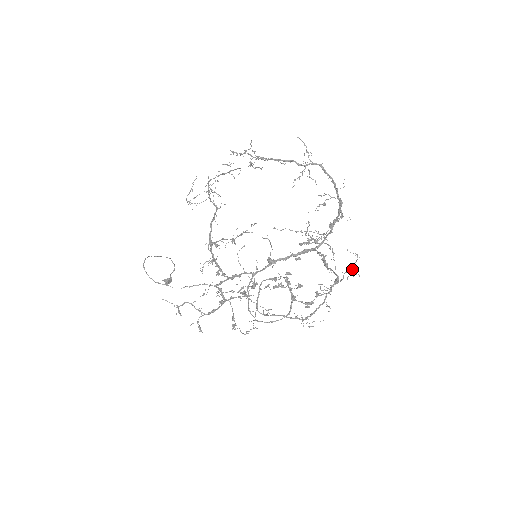
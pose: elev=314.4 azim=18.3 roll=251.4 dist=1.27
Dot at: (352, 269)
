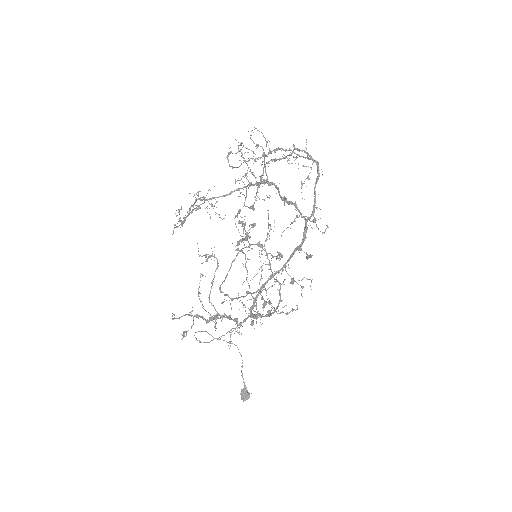
Dot at: (257, 145)
